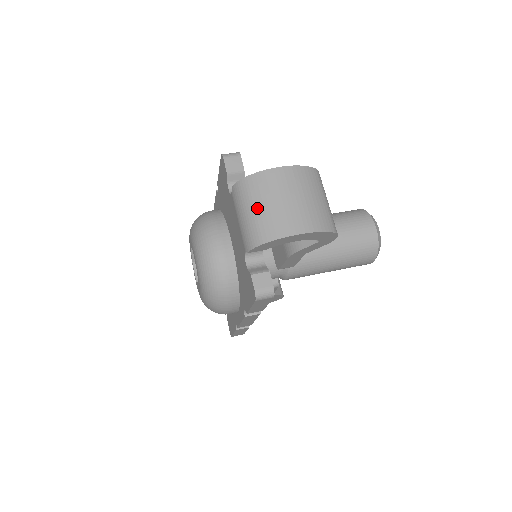
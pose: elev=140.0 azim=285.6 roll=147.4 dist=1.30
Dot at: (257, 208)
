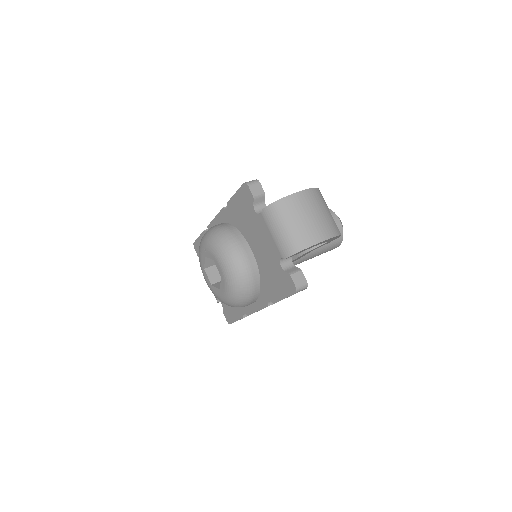
Dot at: (290, 225)
